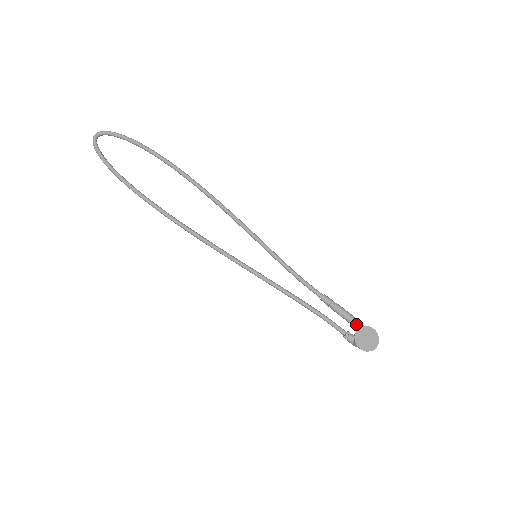
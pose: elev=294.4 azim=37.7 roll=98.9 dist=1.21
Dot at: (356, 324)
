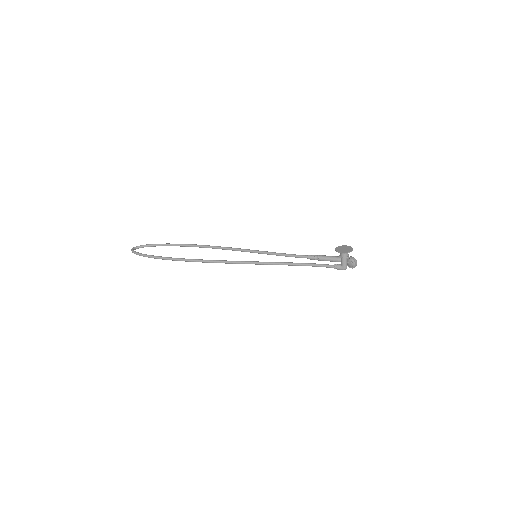
Dot at: (337, 258)
